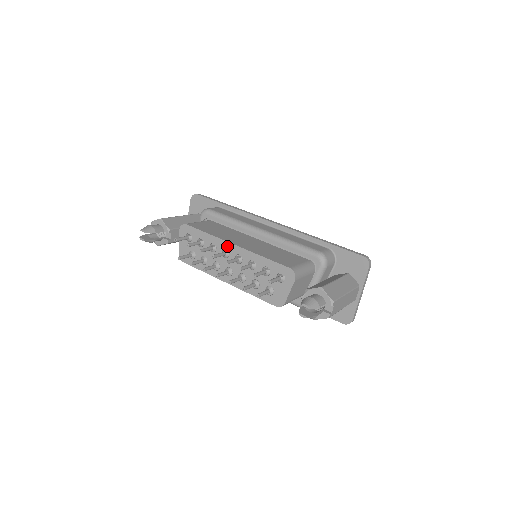
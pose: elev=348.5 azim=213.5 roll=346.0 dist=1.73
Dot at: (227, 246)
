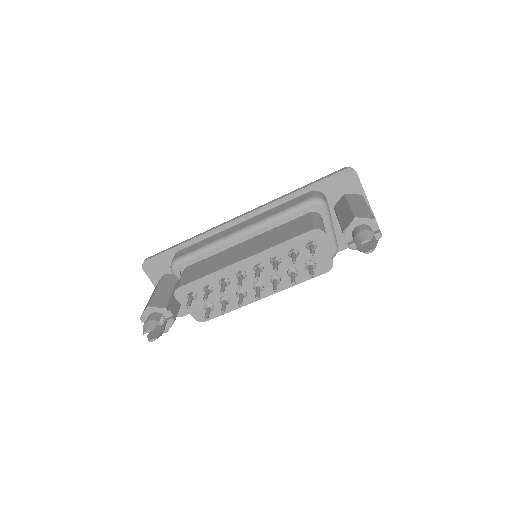
Dot at: (237, 267)
